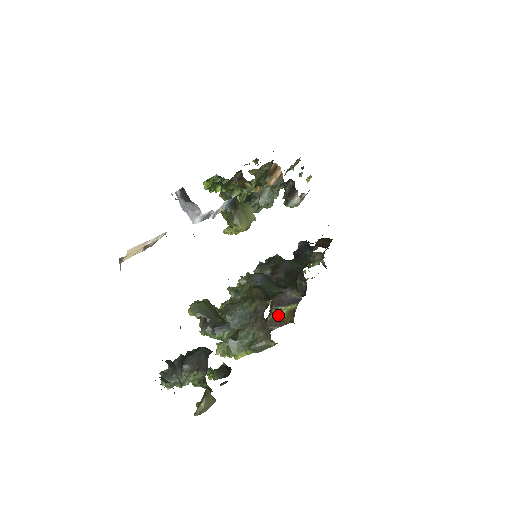
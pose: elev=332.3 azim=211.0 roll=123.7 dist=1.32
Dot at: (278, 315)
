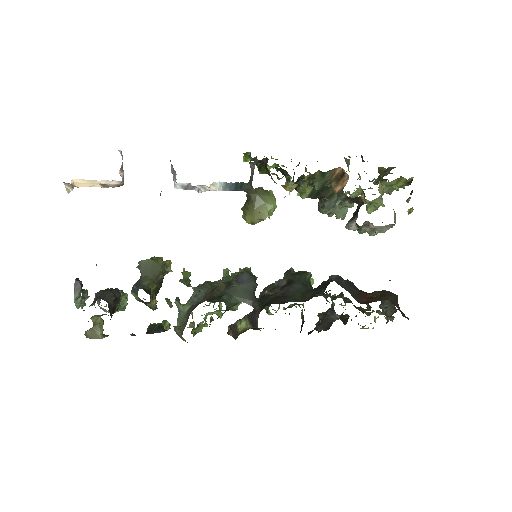
Dot at: (241, 325)
